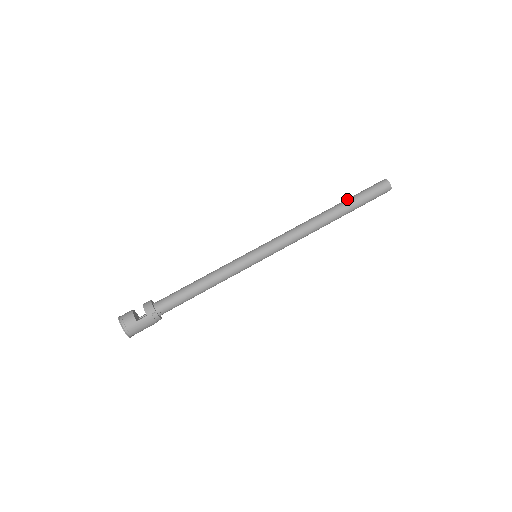
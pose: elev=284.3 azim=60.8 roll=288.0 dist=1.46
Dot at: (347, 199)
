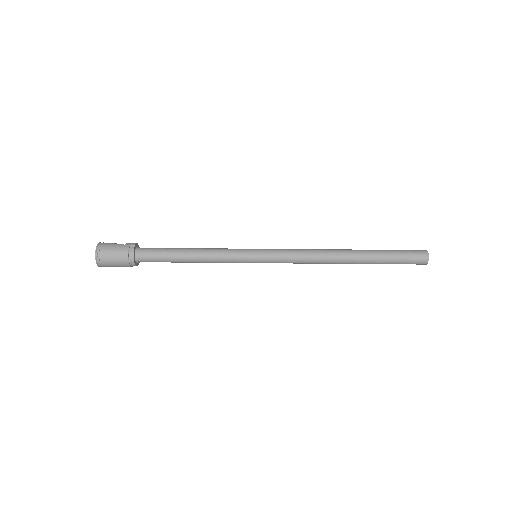
Dot at: occluded
